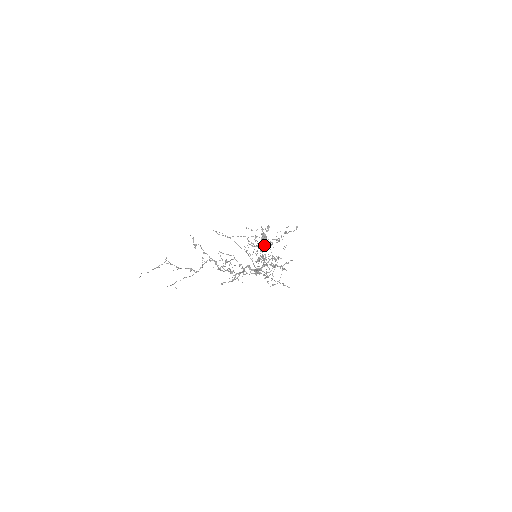
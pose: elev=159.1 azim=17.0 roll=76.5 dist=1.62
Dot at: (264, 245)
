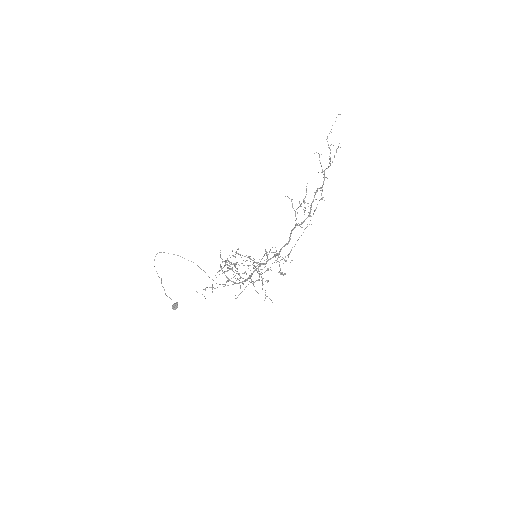
Dot at: occluded
